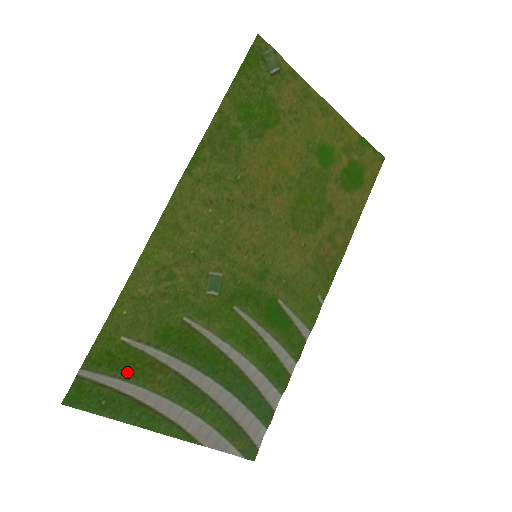
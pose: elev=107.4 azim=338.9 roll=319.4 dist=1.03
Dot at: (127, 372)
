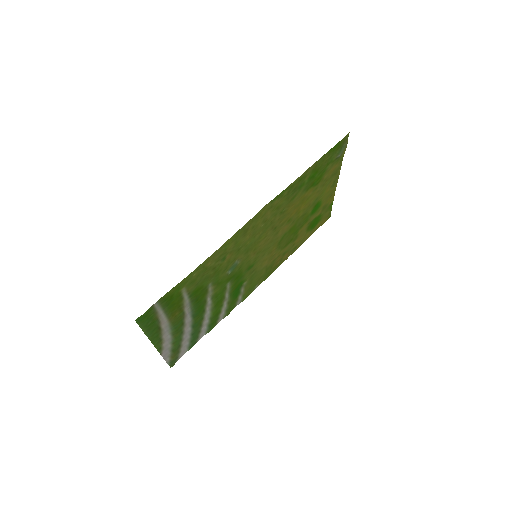
Dot at: (169, 308)
